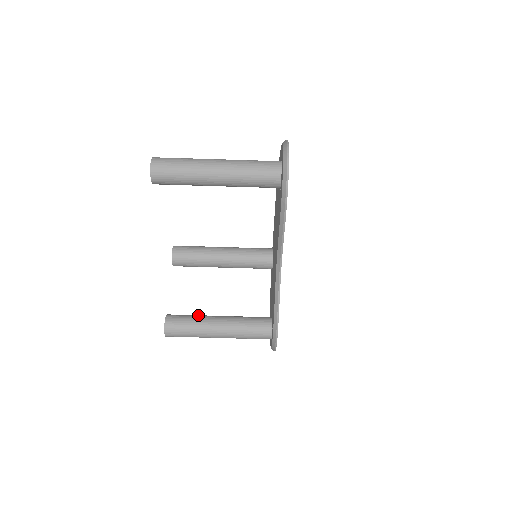
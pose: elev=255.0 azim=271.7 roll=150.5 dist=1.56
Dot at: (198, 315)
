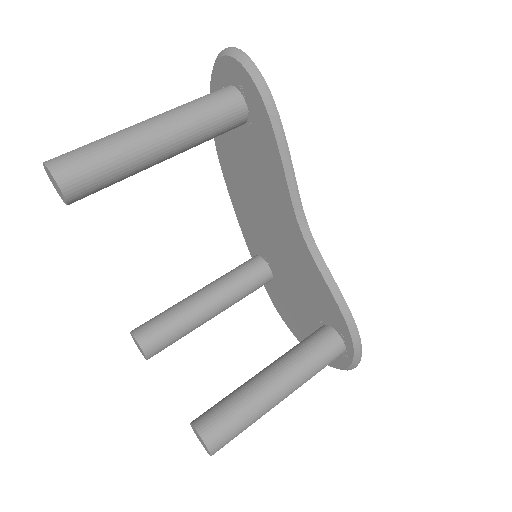
Dot at: (234, 390)
